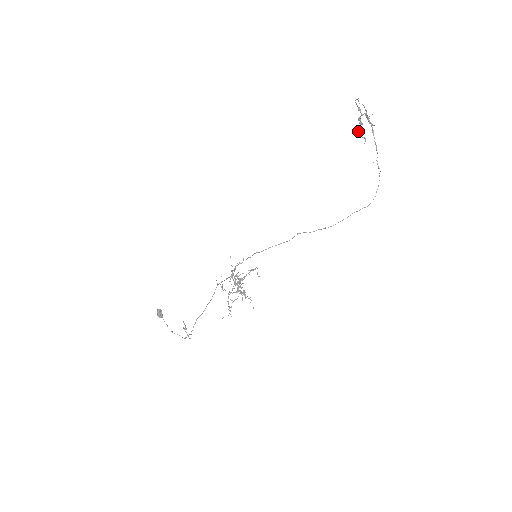
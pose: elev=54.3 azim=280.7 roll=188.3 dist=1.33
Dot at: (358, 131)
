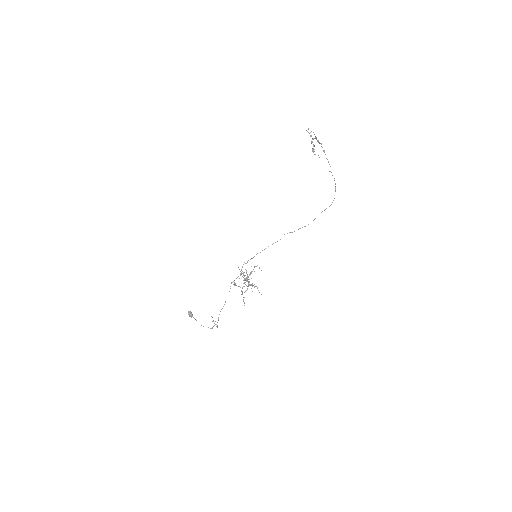
Dot at: (312, 151)
